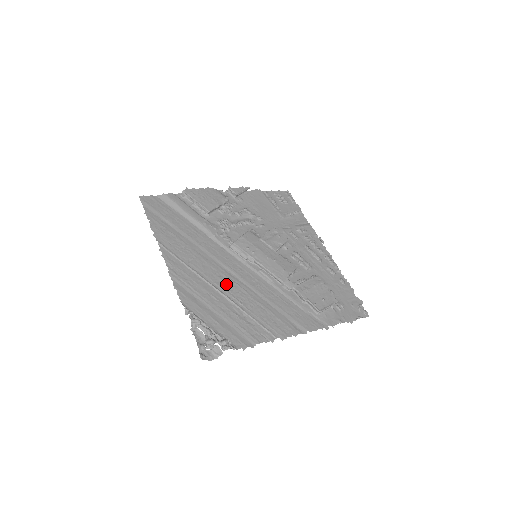
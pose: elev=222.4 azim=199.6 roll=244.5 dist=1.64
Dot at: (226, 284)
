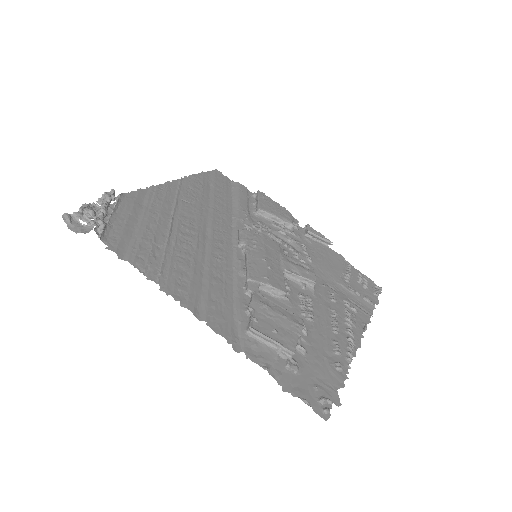
Dot at: (187, 229)
